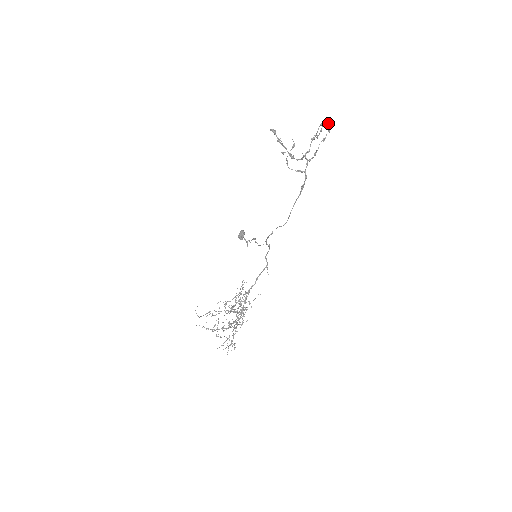
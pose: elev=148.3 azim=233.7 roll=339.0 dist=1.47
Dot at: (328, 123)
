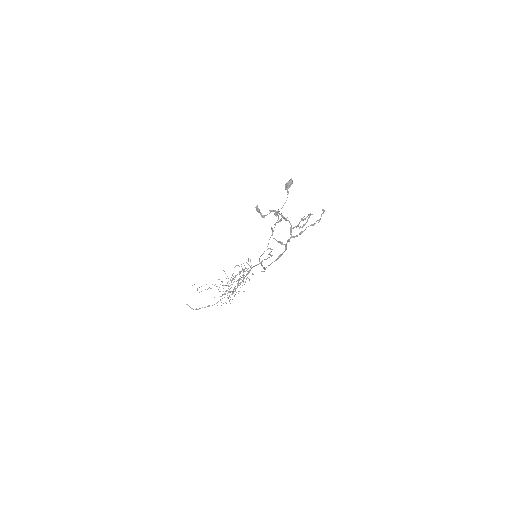
Dot at: occluded
